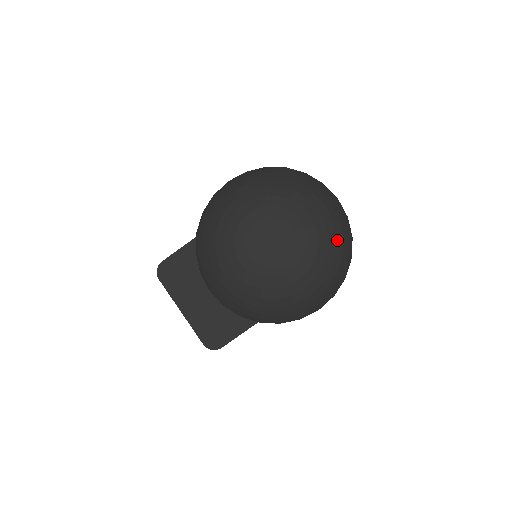
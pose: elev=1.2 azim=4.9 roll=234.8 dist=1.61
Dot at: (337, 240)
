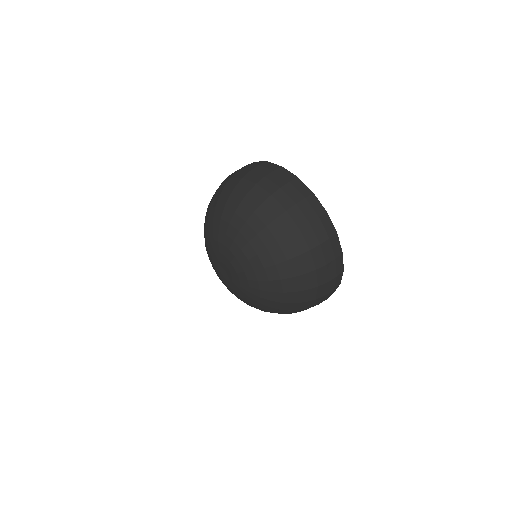
Dot at: (278, 267)
